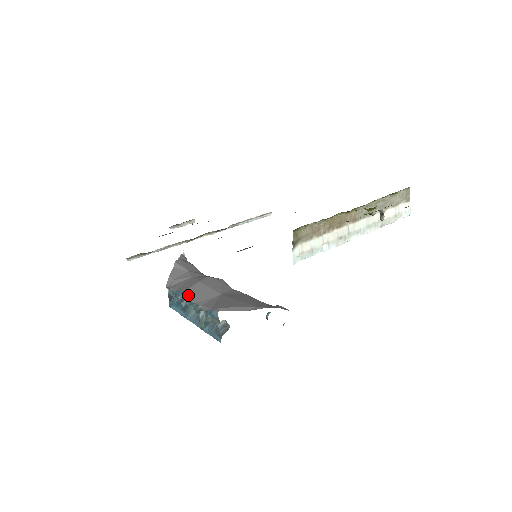
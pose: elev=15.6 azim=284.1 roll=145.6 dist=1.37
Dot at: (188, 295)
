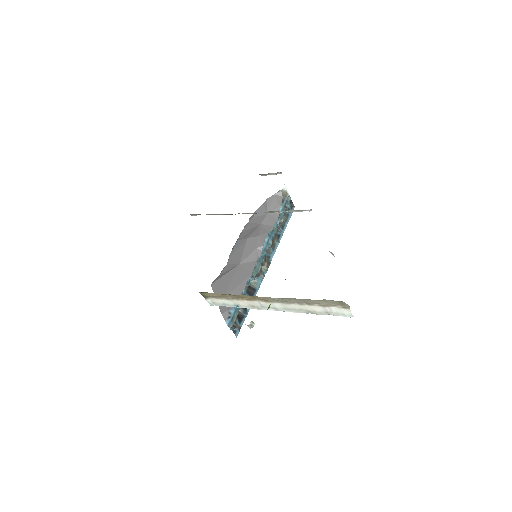
Dot at: (234, 247)
